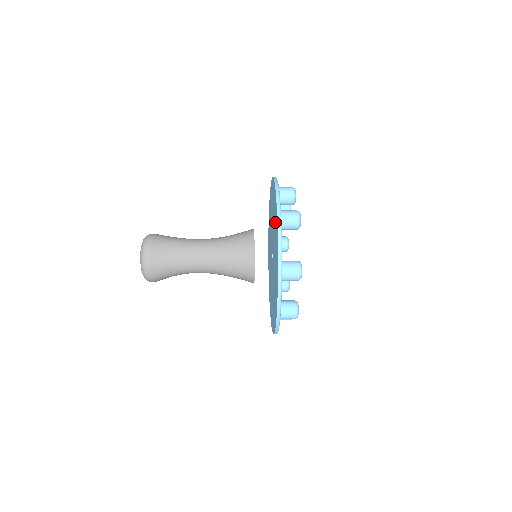
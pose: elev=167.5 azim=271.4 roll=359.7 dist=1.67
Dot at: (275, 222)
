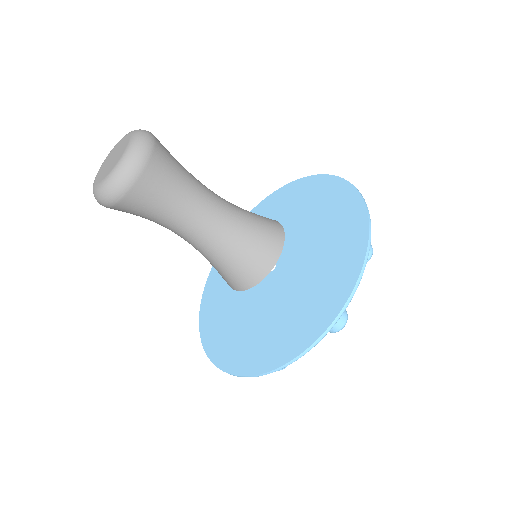
Dot at: (340, 240)
